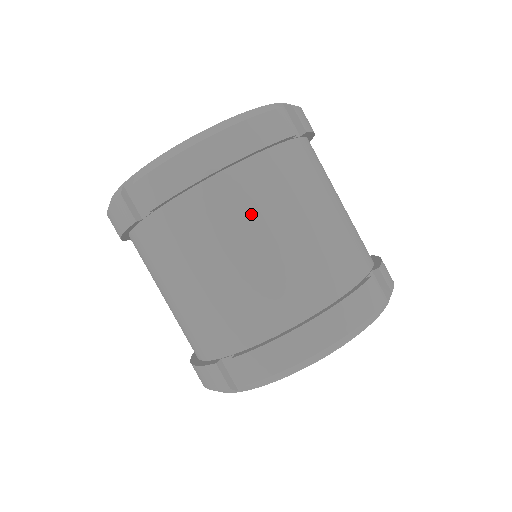
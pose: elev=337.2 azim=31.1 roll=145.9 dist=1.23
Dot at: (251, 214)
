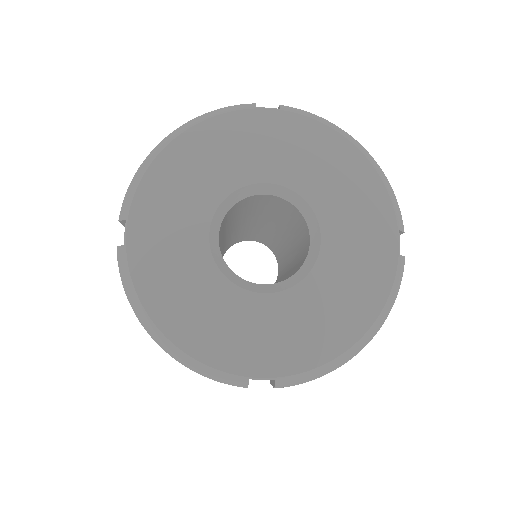
Dot at: occluded
